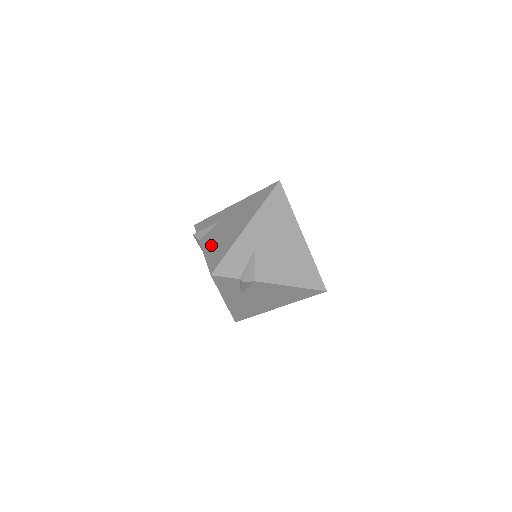
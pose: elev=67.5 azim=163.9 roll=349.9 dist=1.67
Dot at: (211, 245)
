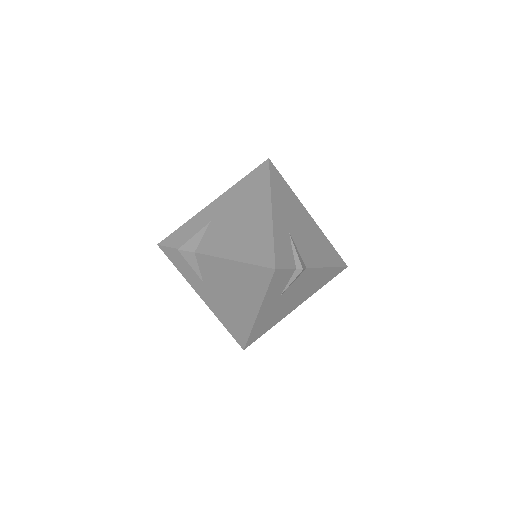
Dot at: (229, 246)
